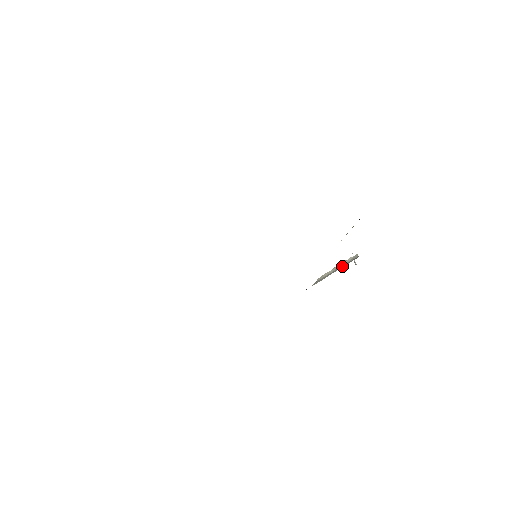
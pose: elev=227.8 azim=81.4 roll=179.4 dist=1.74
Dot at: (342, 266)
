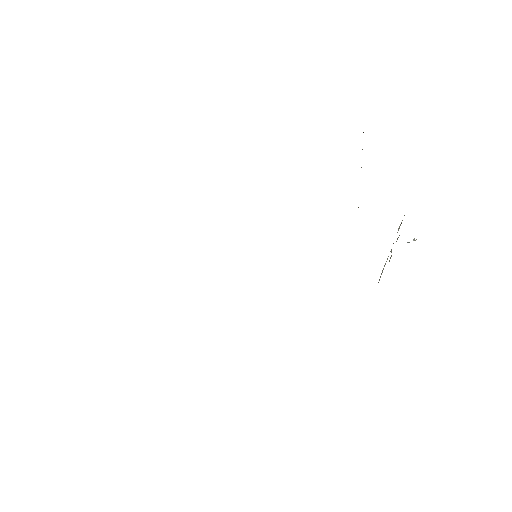
Dot at: occluded
